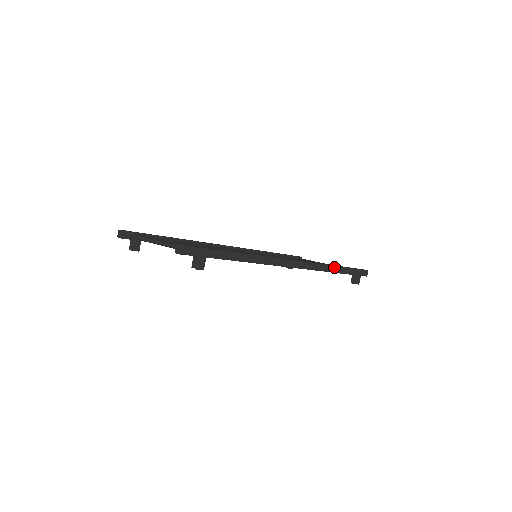
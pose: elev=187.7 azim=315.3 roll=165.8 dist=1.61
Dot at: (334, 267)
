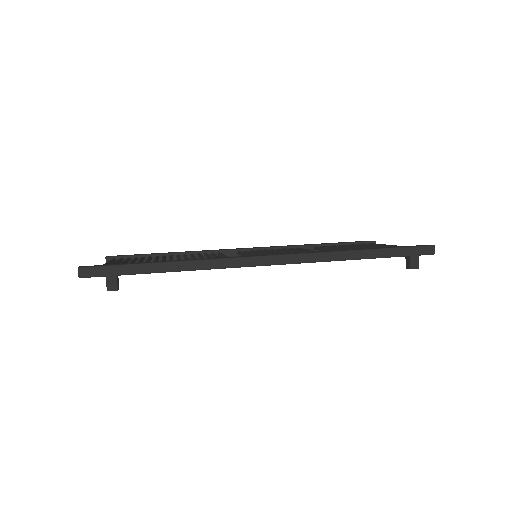
Dot at: (352, 252)
